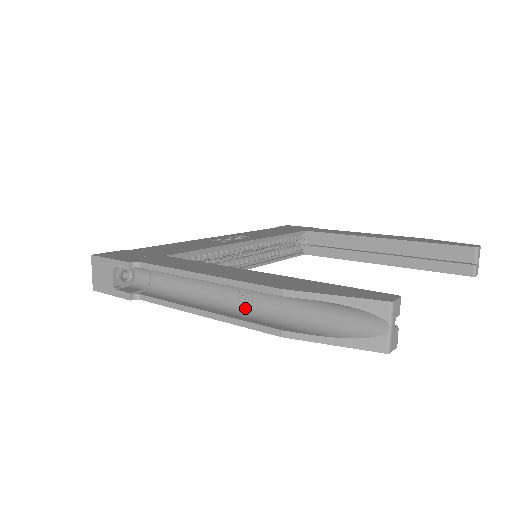
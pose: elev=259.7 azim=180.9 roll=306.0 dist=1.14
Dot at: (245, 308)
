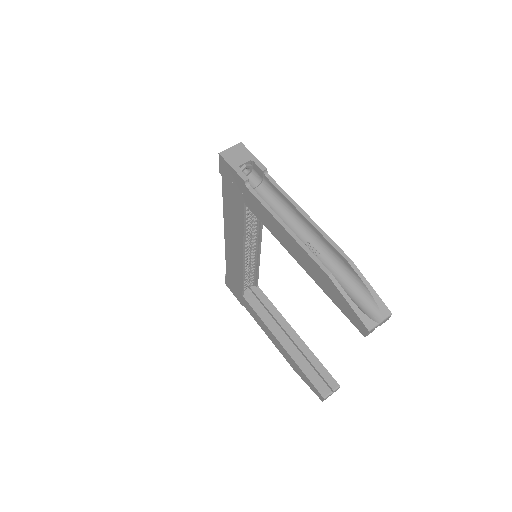
Dot at: occluded
